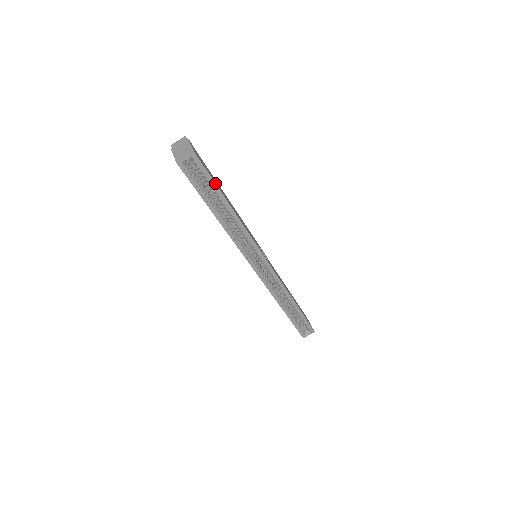
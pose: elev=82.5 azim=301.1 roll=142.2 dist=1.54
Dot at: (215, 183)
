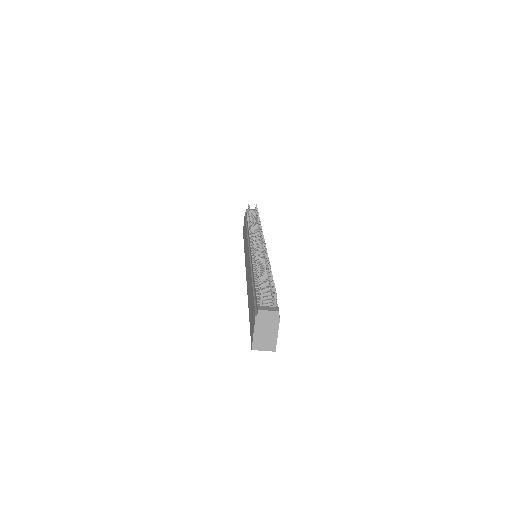
Dot at: occluded
